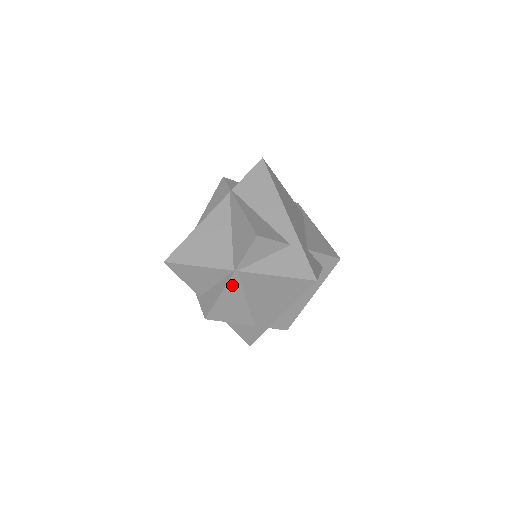
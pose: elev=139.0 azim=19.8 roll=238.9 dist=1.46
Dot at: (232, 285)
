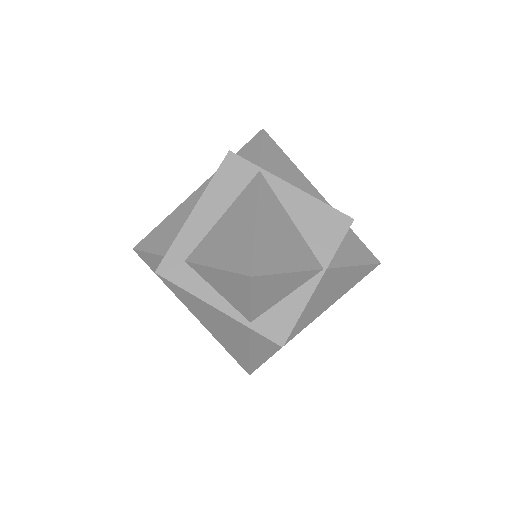
Dot at: (314, 290)
